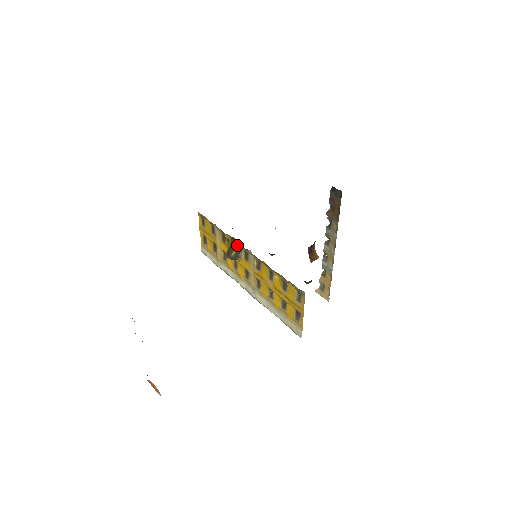
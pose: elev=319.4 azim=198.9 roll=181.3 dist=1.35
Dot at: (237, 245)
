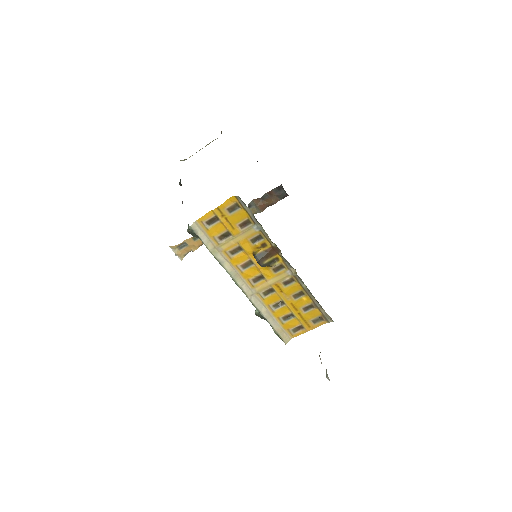
Dot at: (275, 255)
